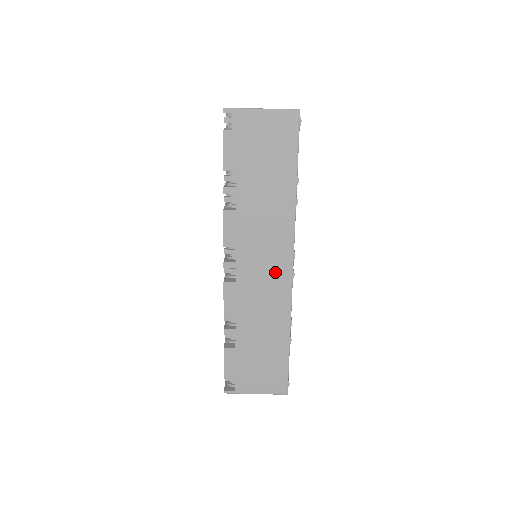
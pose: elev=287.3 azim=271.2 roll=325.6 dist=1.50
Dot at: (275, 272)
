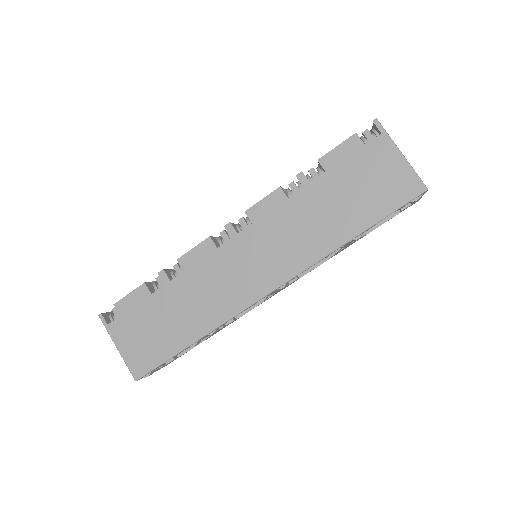
Dot at: (253, 279)
